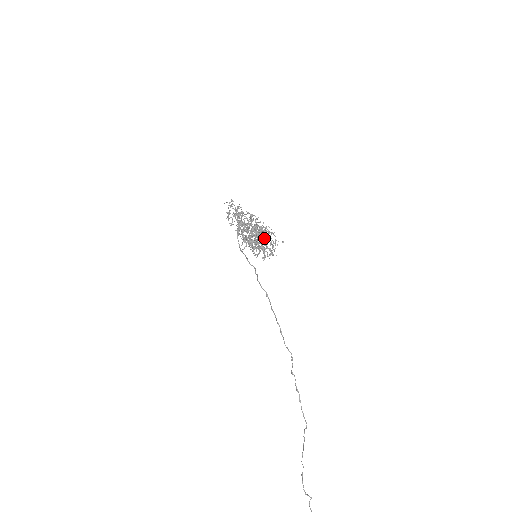
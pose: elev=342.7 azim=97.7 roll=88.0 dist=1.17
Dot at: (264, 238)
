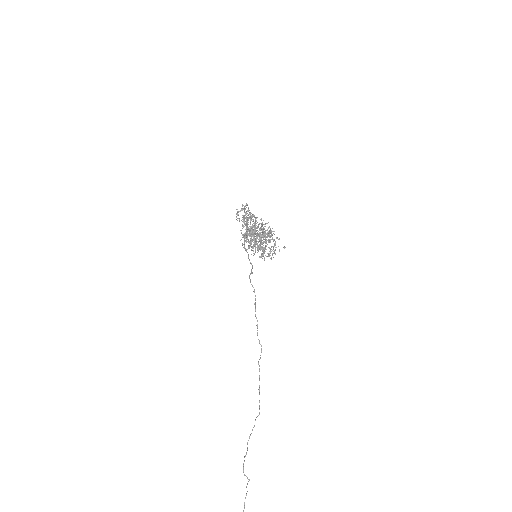
Dot at: (269, 242)
